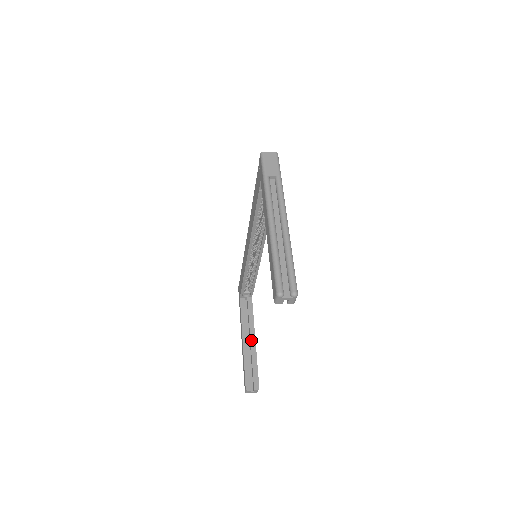
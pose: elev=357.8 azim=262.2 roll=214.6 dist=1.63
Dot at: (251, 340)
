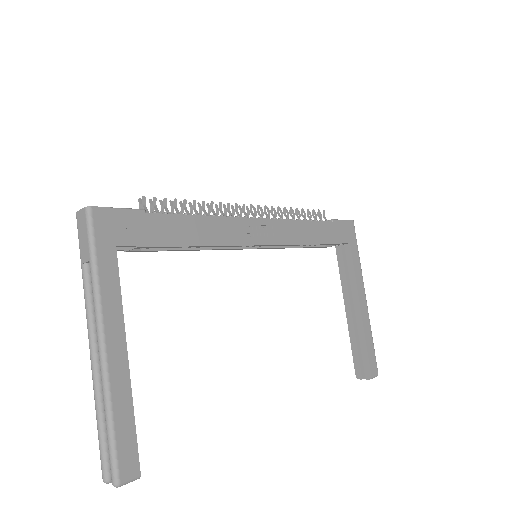
Dot at: (355, 309)
